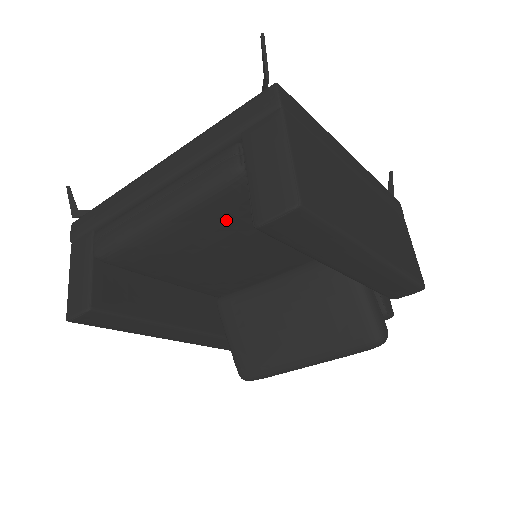
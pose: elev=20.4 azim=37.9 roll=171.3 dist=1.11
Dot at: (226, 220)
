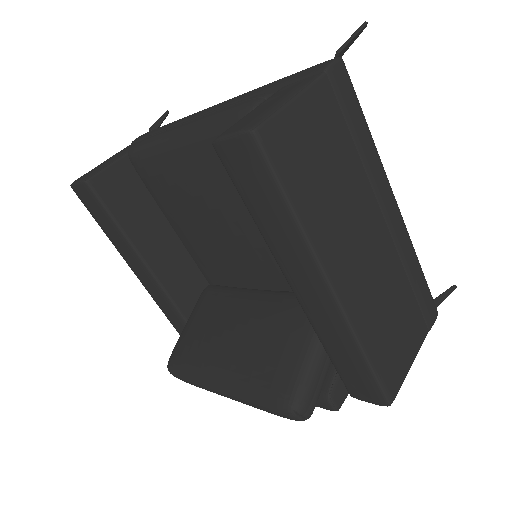
Dot at: occluded
